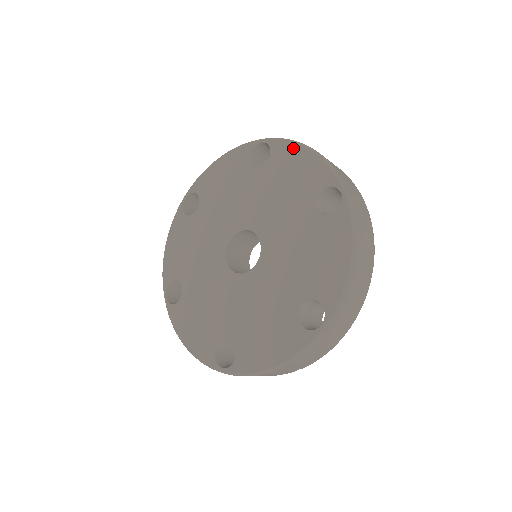
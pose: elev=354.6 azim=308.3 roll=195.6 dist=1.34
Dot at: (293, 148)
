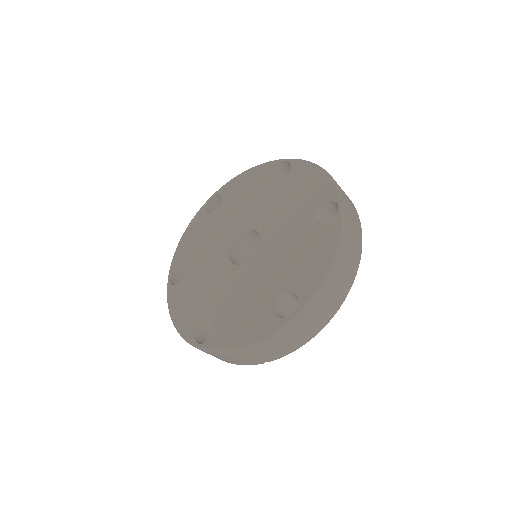
Dot at: (309, 168)
